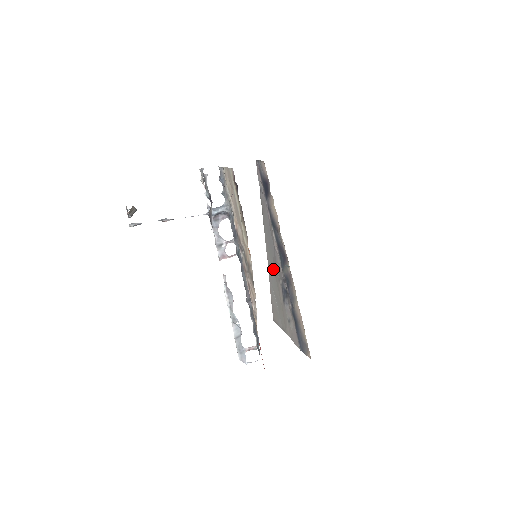
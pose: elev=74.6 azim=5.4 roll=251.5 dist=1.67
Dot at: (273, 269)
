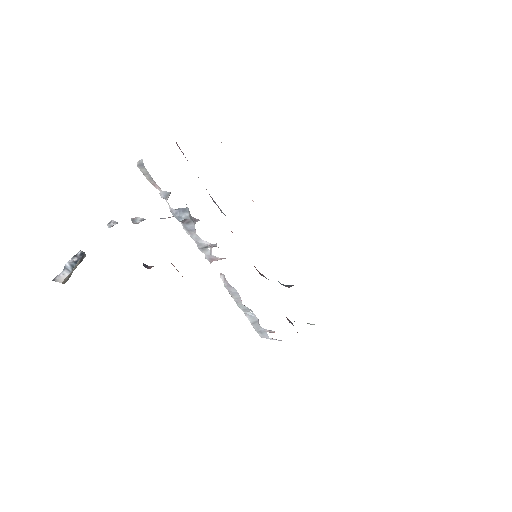
Dot at: occluded
